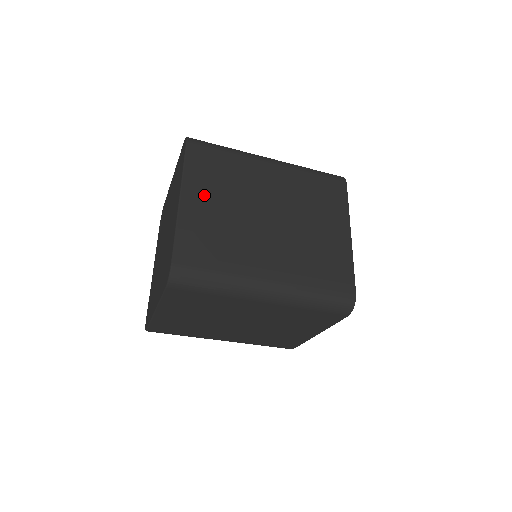
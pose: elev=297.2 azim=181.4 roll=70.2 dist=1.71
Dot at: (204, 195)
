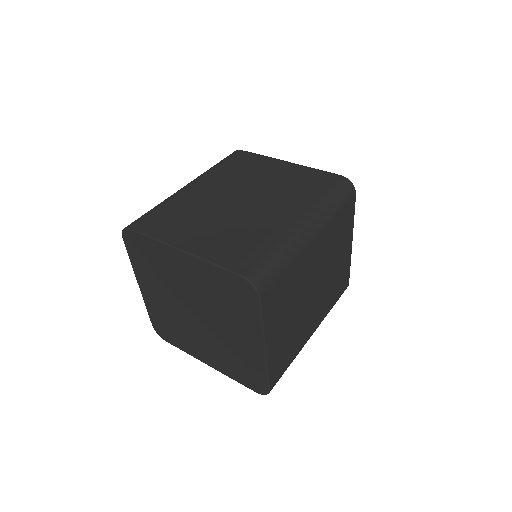
Dot at: (190, 234)
